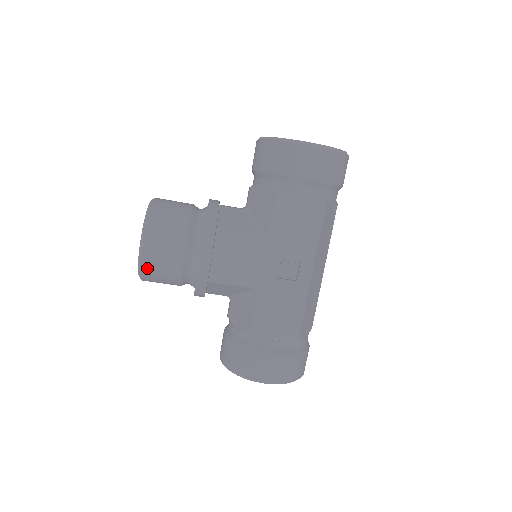
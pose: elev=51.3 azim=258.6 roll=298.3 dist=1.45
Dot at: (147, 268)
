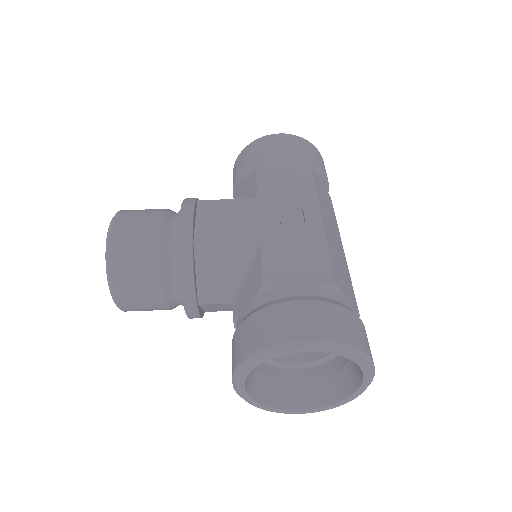
Dot at: (116, 248)
